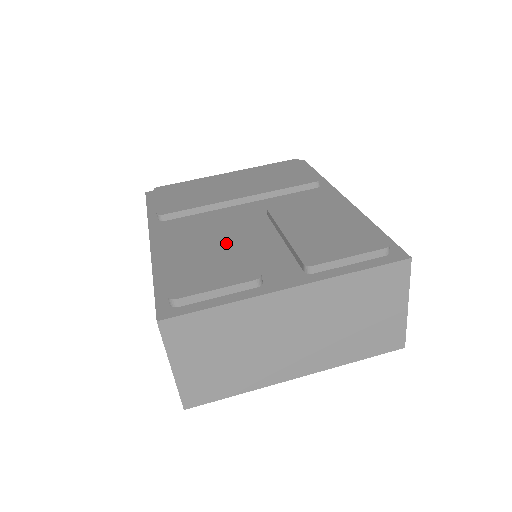
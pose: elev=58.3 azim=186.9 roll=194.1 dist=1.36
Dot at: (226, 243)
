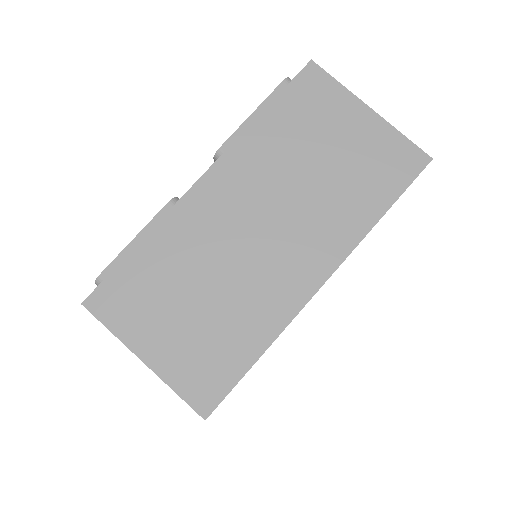
Dot at: occluded
